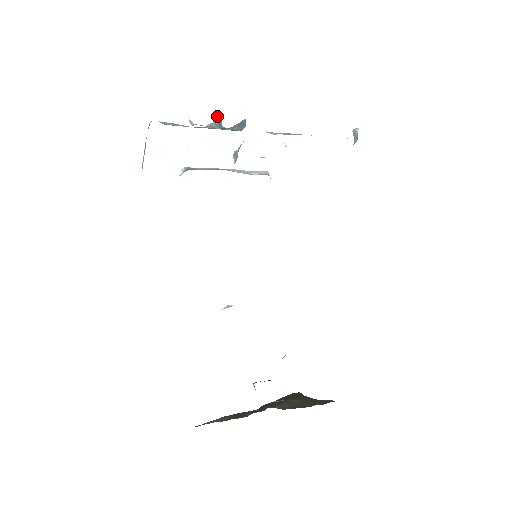
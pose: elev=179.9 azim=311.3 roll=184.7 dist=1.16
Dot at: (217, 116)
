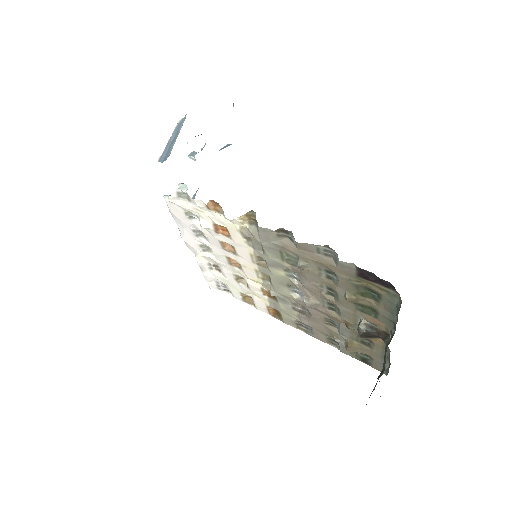
Dot at: (196, 153)
